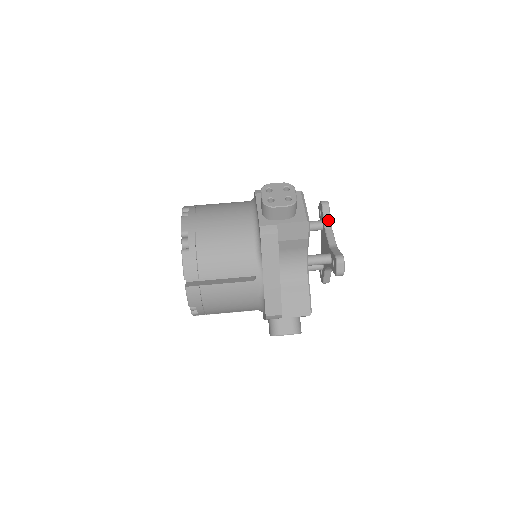
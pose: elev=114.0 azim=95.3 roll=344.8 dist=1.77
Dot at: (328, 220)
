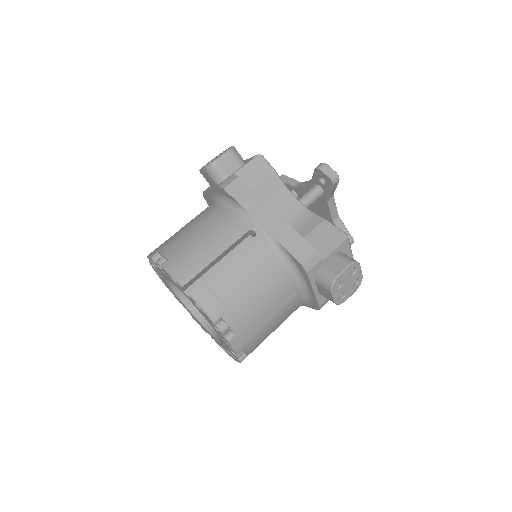
Dot at: (293, 182)
